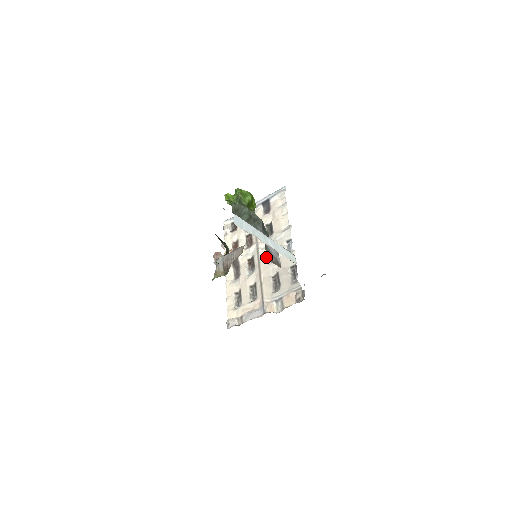
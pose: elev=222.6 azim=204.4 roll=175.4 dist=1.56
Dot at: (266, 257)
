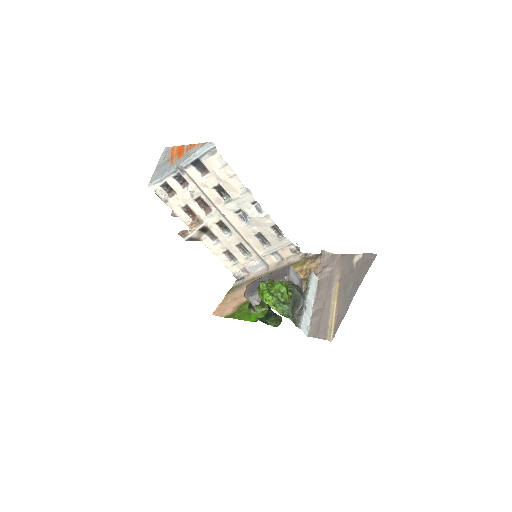
Dot at: (237, 220)
